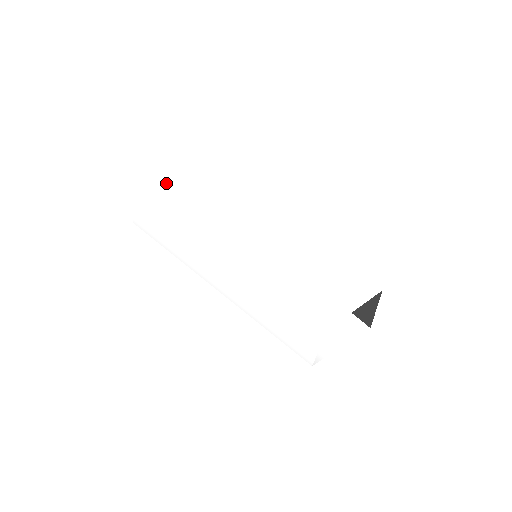
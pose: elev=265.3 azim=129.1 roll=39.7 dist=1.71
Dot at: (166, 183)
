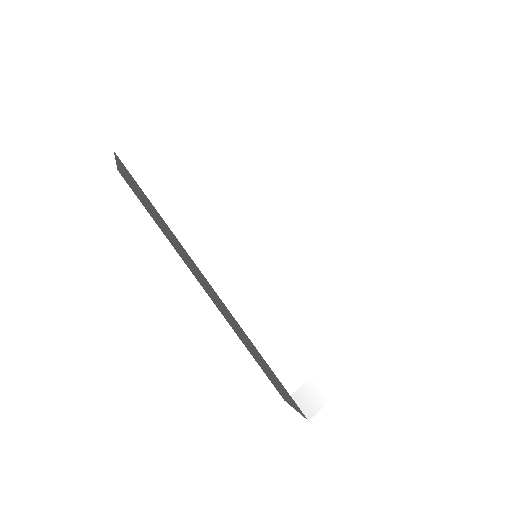
Dot at: (210, 112)
